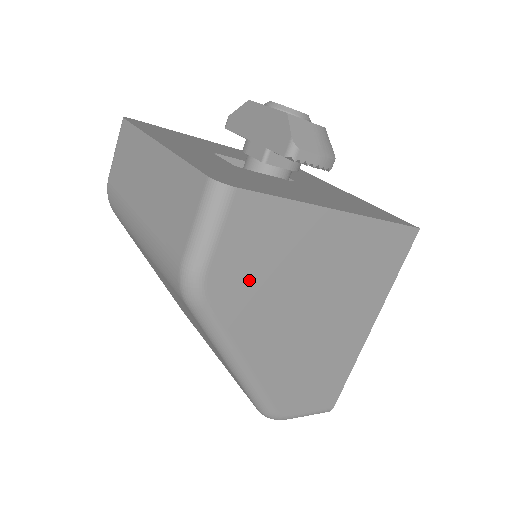
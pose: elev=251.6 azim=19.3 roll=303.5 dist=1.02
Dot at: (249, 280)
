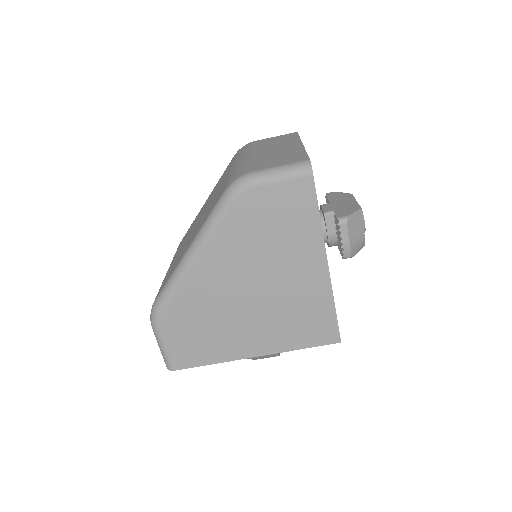
Dot at: (259, 222)
